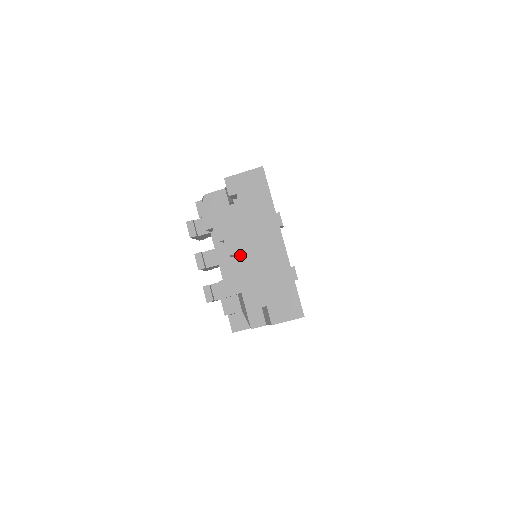
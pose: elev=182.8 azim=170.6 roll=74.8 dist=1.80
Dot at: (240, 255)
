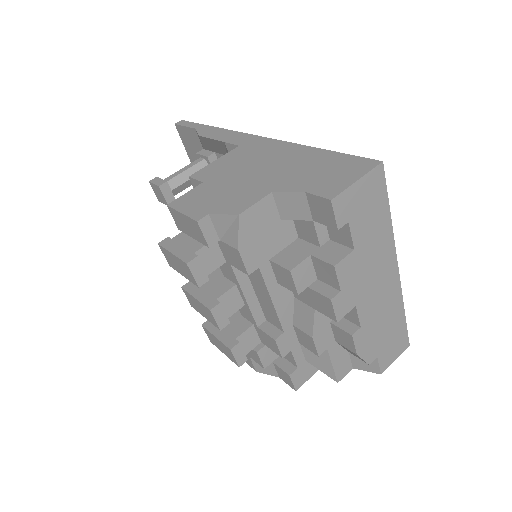
Dot at: occluded
